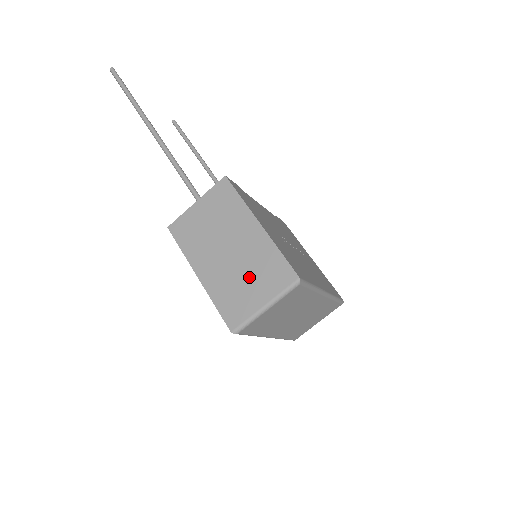
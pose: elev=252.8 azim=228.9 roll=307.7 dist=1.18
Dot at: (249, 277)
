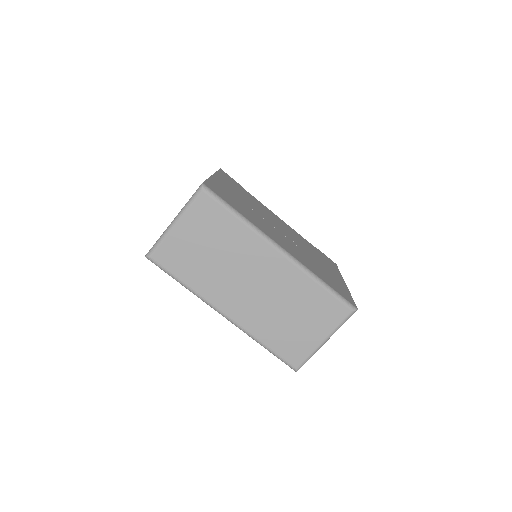
Dot at: occluded
